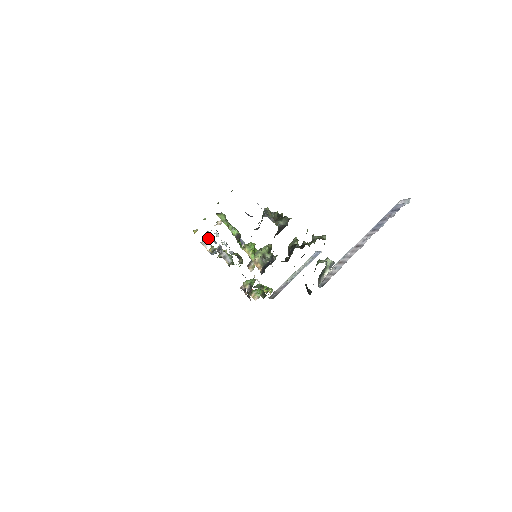
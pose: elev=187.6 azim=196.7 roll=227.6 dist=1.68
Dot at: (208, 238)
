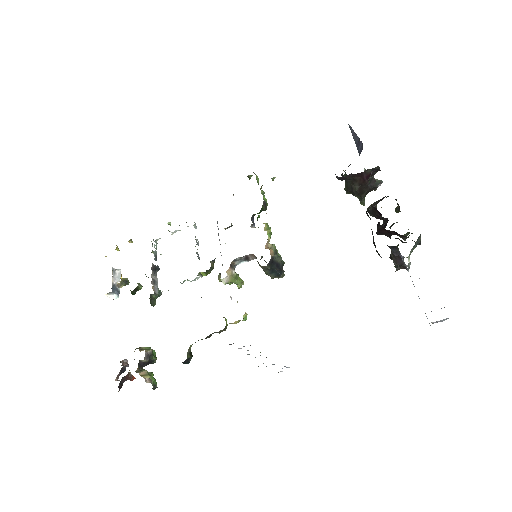
Dot at: (152, 245)
